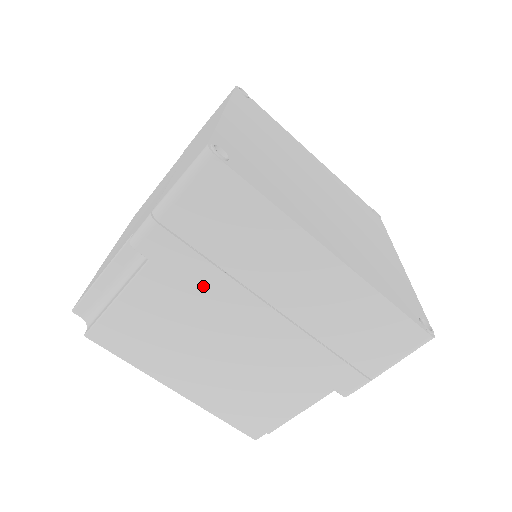
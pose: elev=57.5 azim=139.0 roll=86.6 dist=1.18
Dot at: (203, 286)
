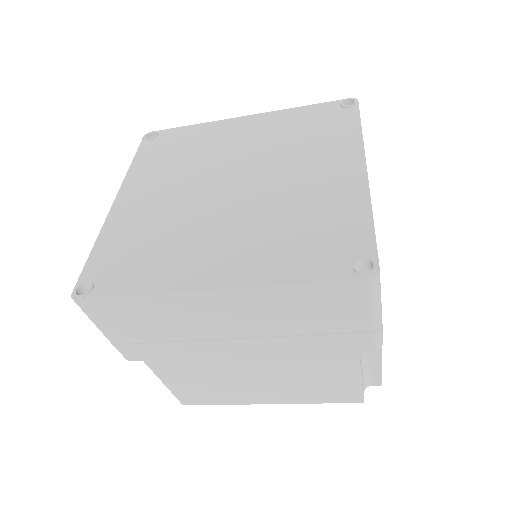
Dot at: (184, 354)
